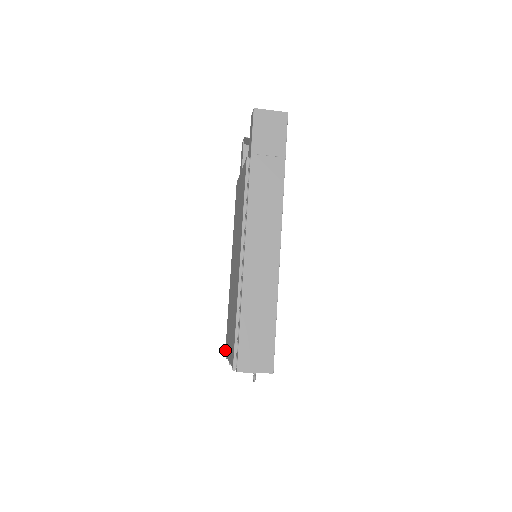
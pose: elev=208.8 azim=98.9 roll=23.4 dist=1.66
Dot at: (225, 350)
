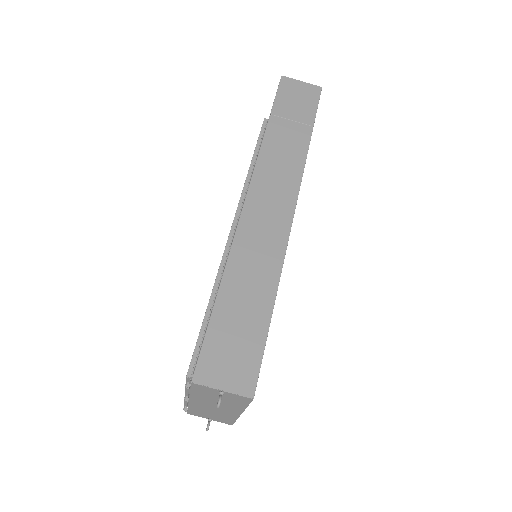
Dot at: occluded
